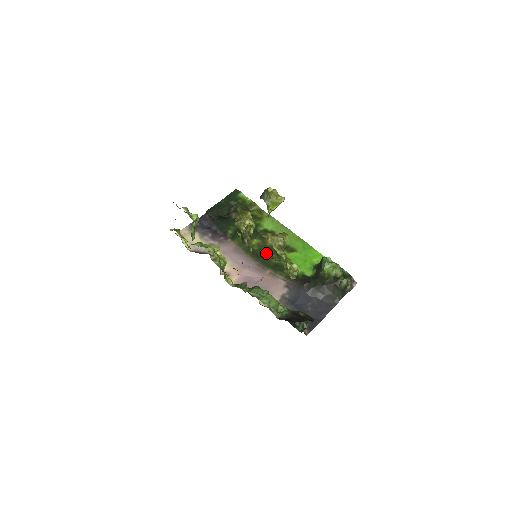
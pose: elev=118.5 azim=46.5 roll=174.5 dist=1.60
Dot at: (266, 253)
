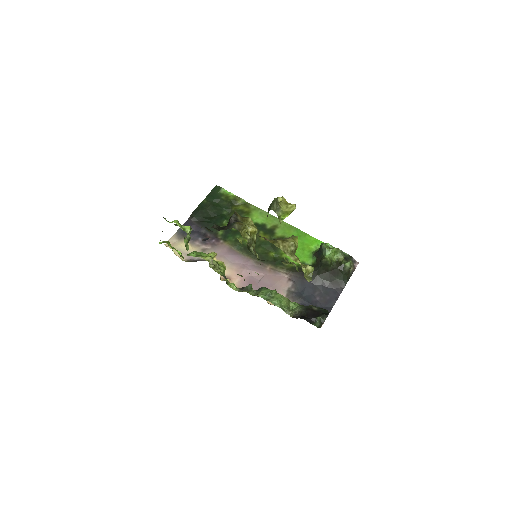
Dot at: (262, 248)
